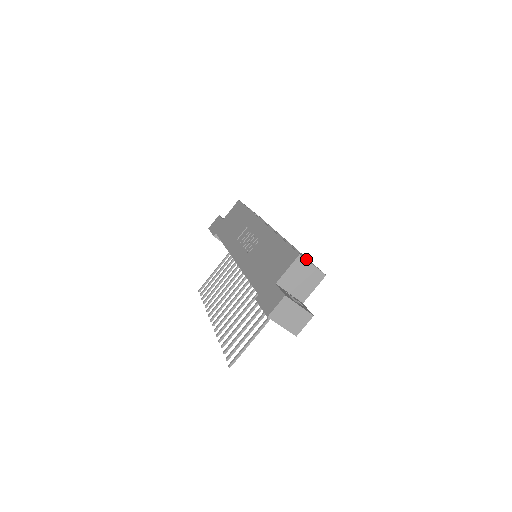
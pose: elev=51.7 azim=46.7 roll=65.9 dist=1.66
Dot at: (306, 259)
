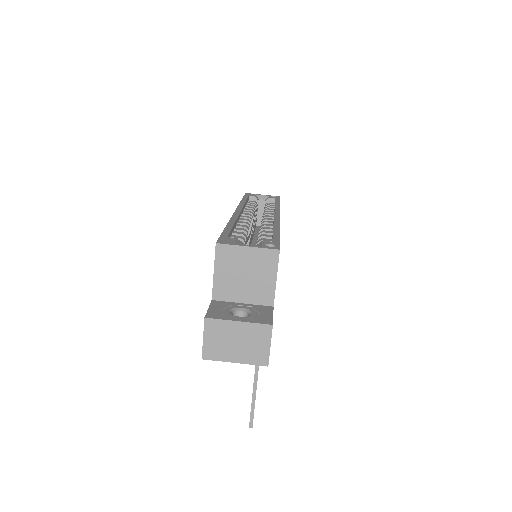
Dot at: (233, 244)
